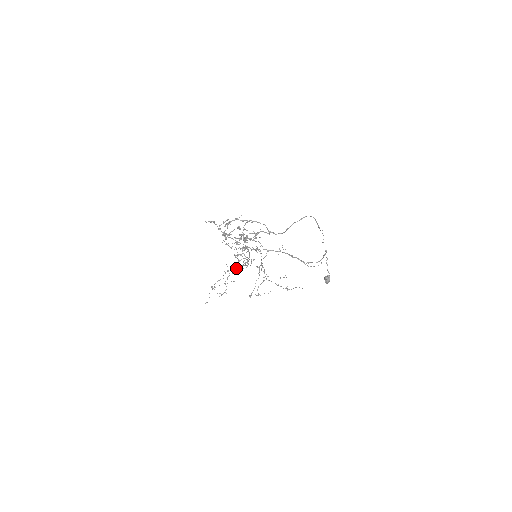
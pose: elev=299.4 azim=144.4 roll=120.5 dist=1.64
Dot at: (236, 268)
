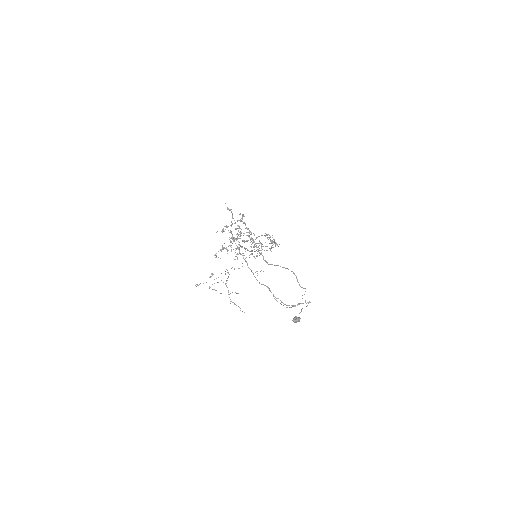
Dot at: (274, 241)
